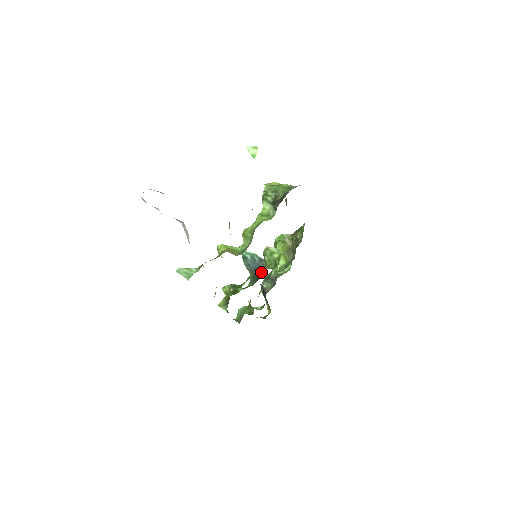
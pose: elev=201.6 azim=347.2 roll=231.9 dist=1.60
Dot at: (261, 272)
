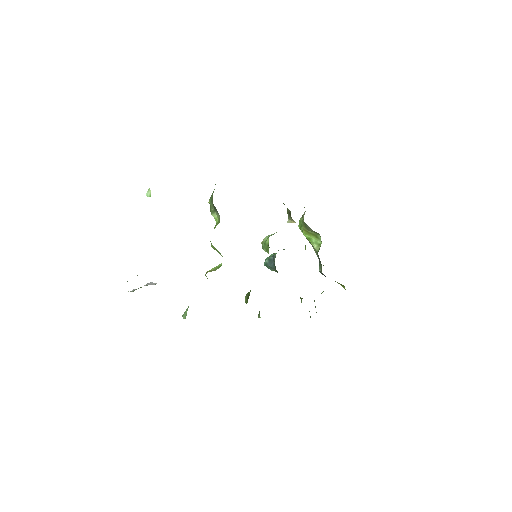
Dot at: occluded
